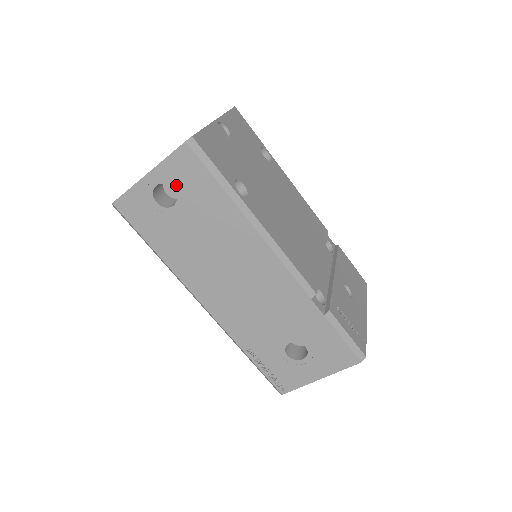
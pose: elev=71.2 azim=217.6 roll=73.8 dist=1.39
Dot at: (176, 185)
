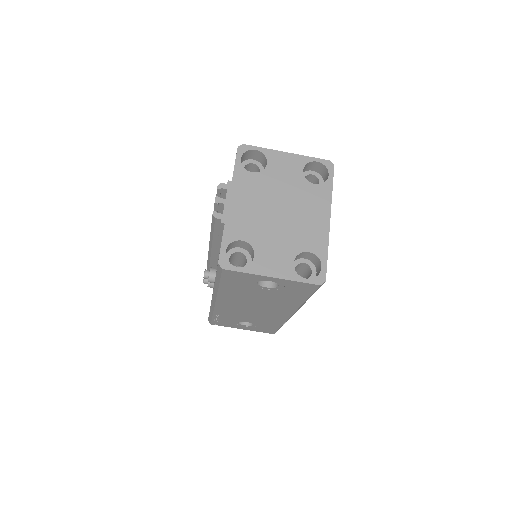
Dot at: (283, 286)
